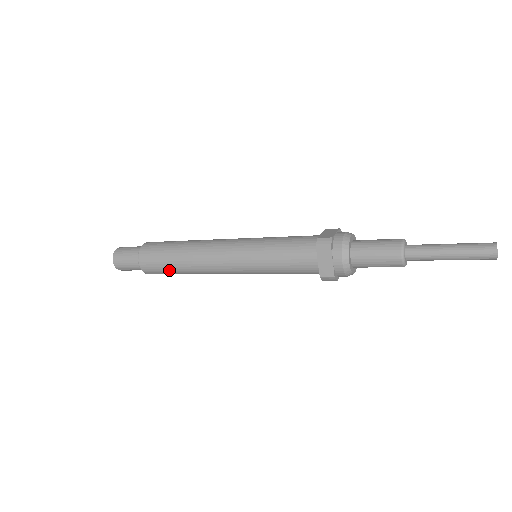
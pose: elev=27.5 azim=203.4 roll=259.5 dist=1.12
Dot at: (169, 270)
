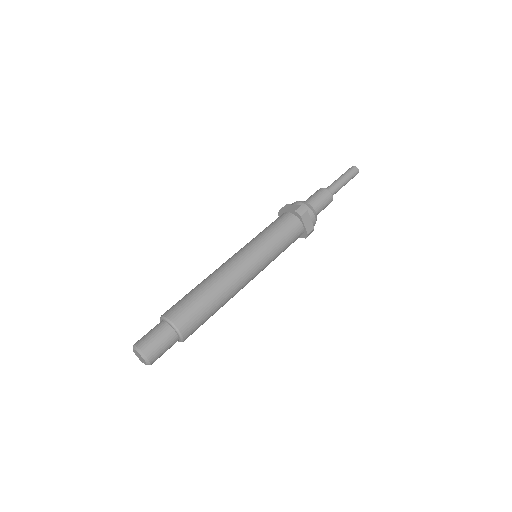
Dot at: (208, 316)
